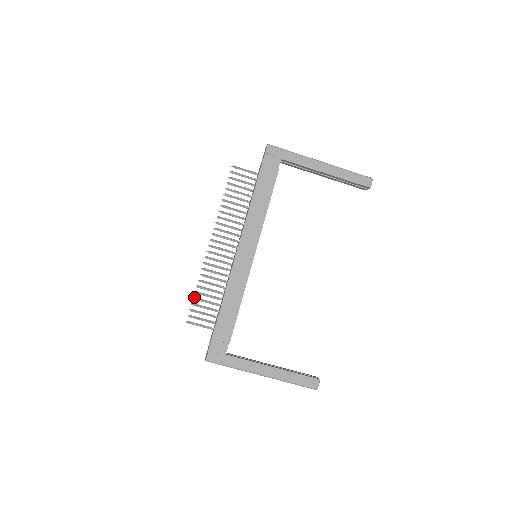
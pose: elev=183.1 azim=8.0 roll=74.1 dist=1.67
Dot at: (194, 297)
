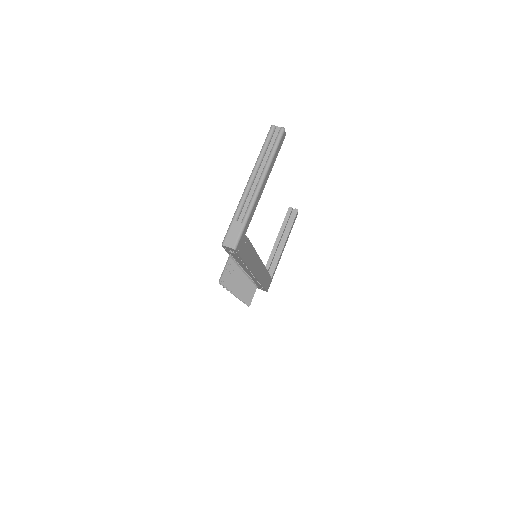
Dot at: occluded
